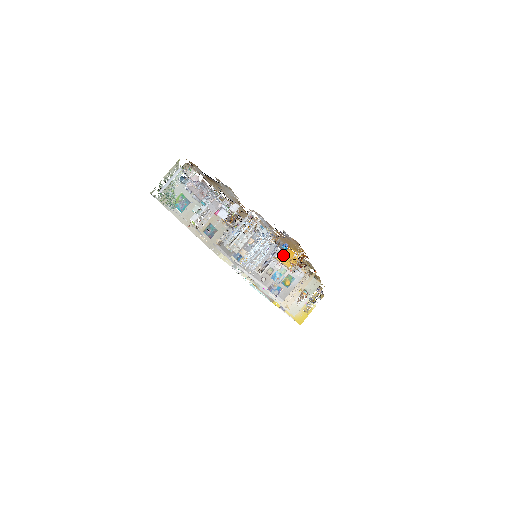
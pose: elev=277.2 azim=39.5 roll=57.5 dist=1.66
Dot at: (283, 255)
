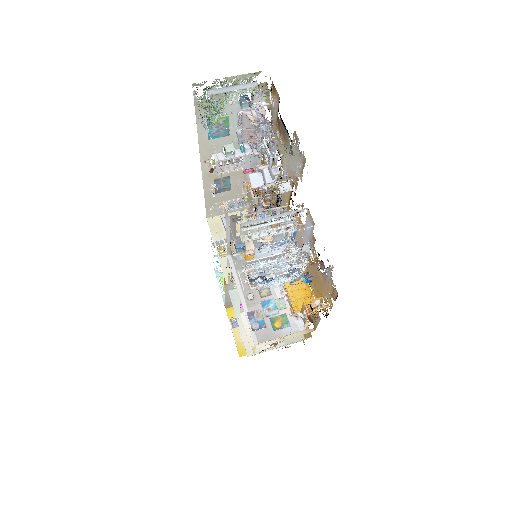
Dot at: (296, 286)
